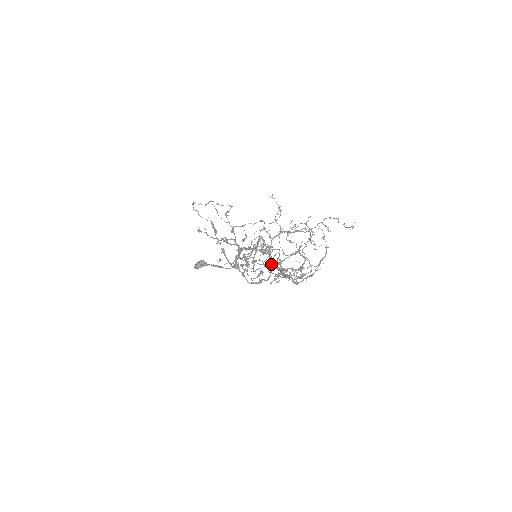
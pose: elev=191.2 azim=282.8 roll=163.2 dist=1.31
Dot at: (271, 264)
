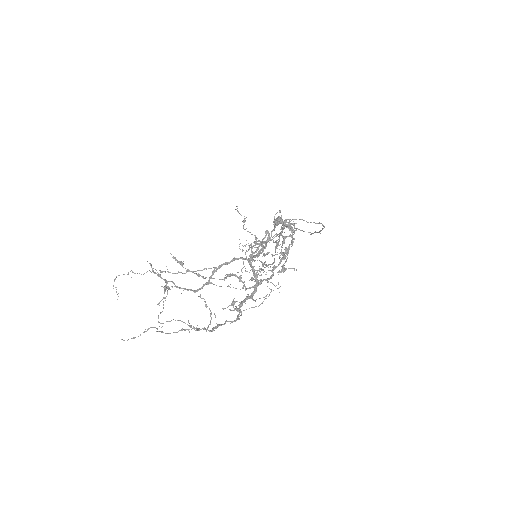
Dot at: (285, 253)
